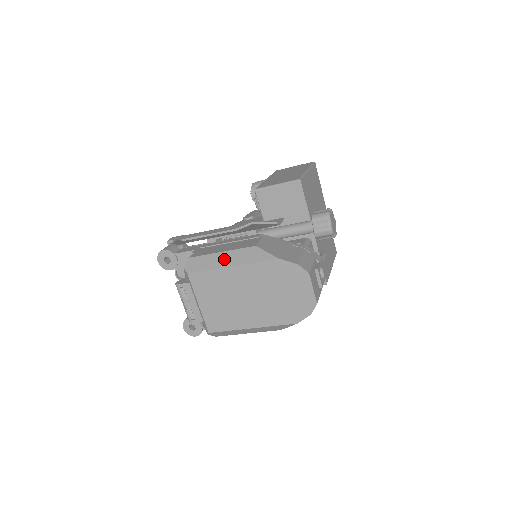
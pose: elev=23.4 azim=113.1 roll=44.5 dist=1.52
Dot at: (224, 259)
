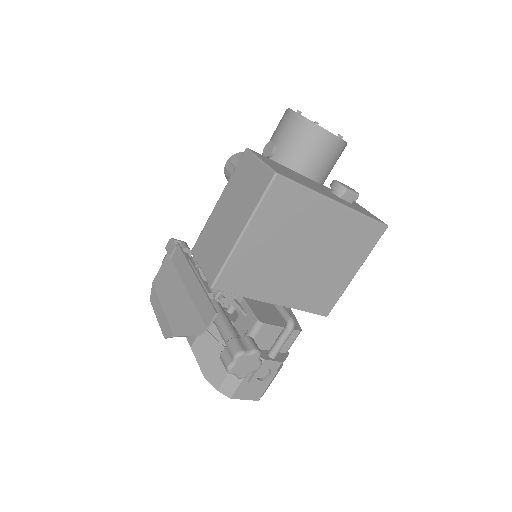
Dot at: occluded
